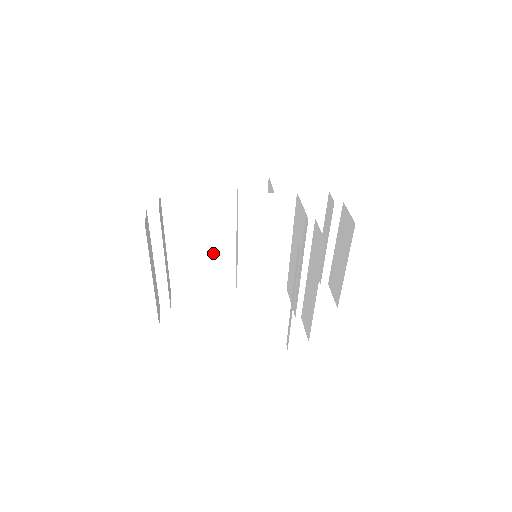
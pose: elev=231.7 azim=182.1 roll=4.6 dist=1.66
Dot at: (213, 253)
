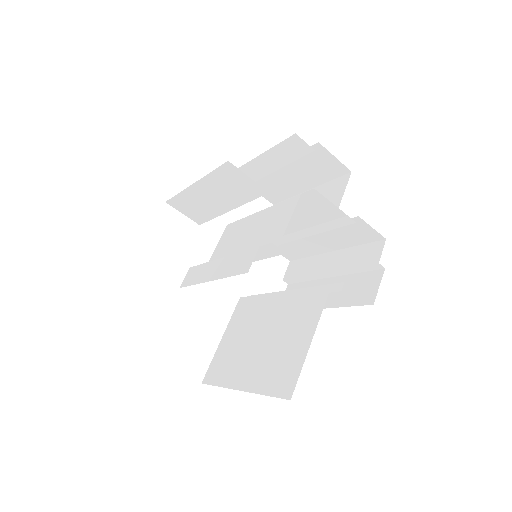
Dot at: occluded
